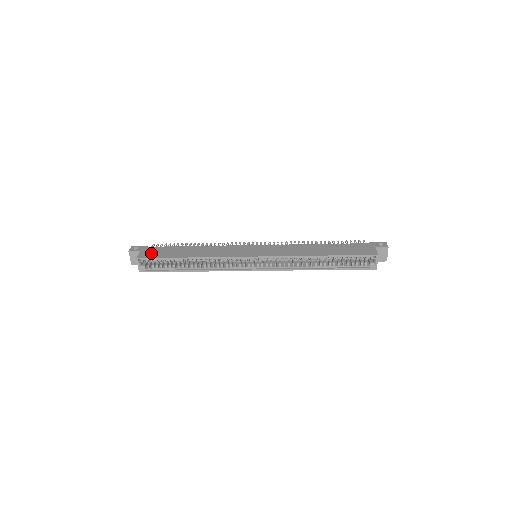
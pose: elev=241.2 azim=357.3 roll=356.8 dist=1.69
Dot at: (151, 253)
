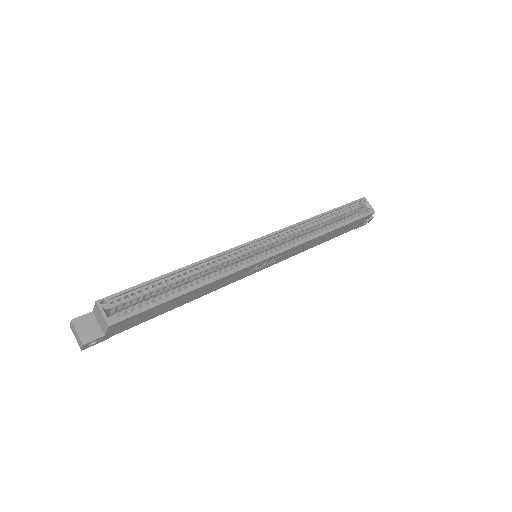
Dot at: occluded
